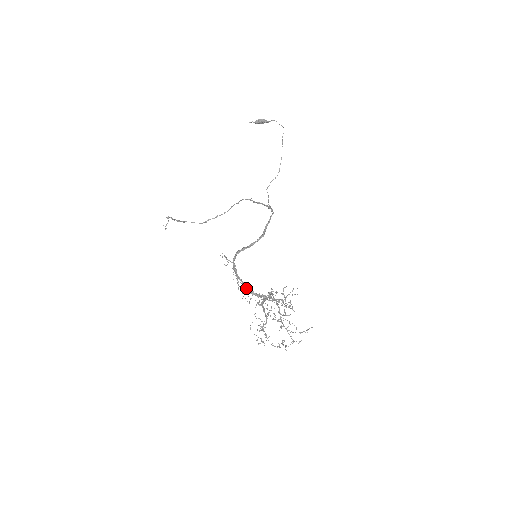
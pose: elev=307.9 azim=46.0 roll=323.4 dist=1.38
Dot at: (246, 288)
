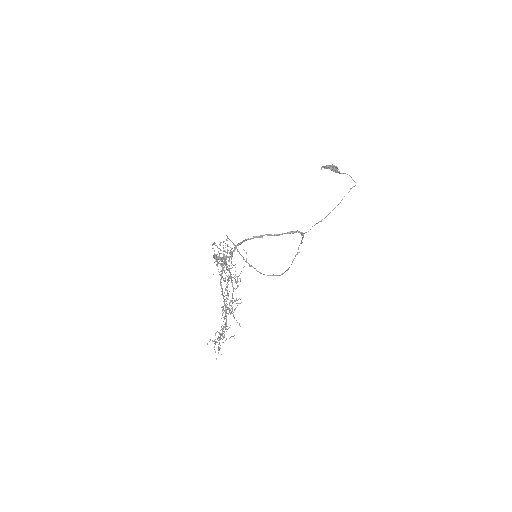
Dot at: occluded
